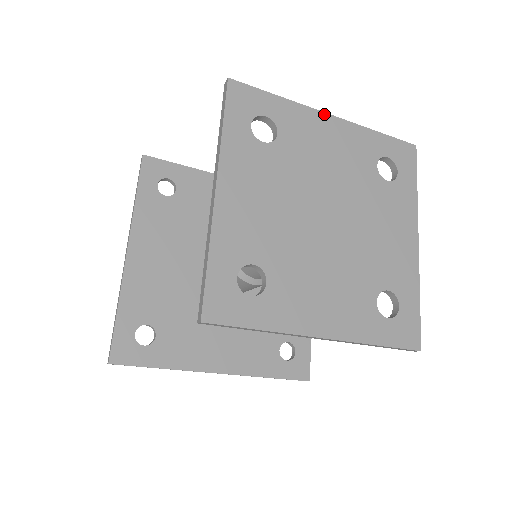
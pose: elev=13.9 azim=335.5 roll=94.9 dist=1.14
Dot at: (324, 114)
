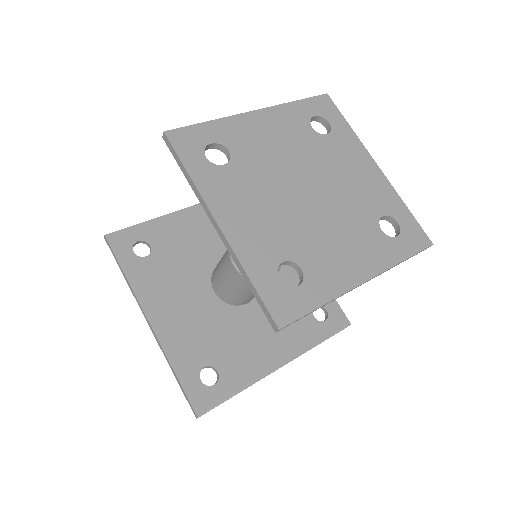
Dot at: (373, 160)
